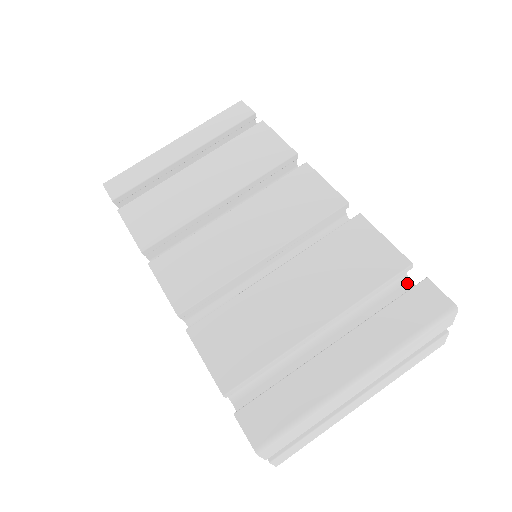
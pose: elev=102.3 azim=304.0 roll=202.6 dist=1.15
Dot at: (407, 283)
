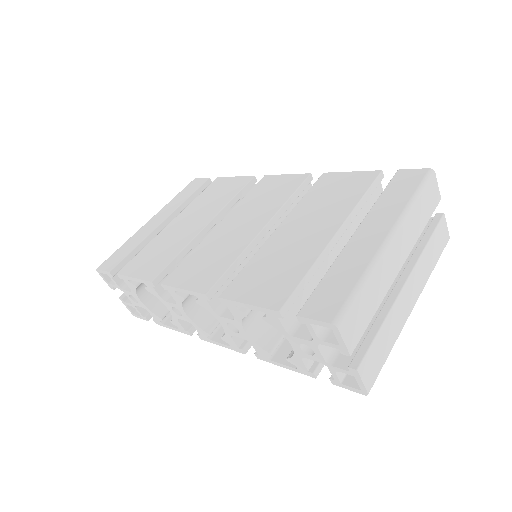
Dot at: occluded
